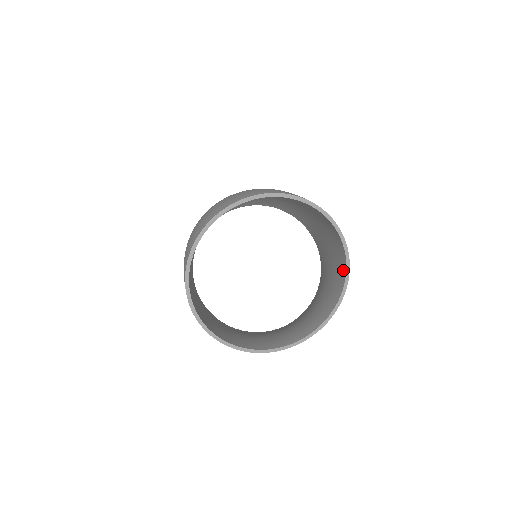
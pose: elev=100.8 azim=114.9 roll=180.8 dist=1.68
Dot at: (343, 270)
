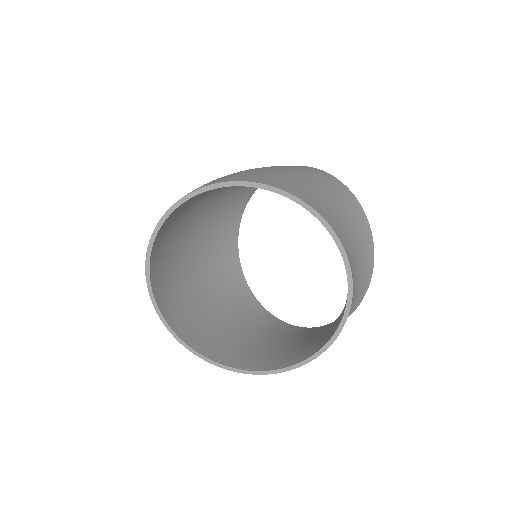
Dot at: occluded
